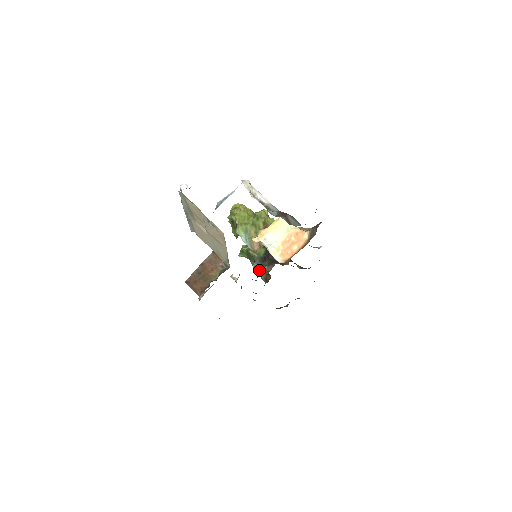
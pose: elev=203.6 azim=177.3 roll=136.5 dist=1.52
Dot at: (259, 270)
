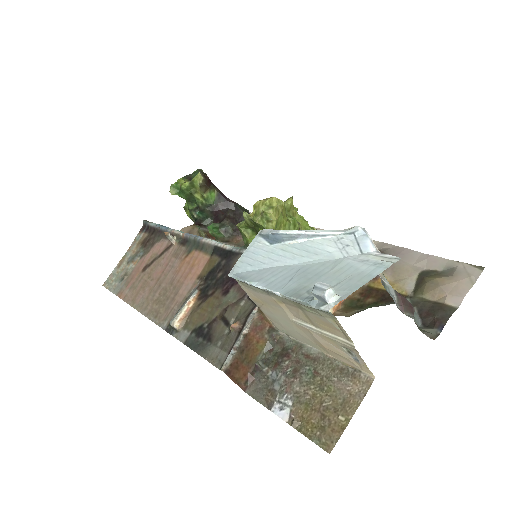
Dot at: (219, 238)
